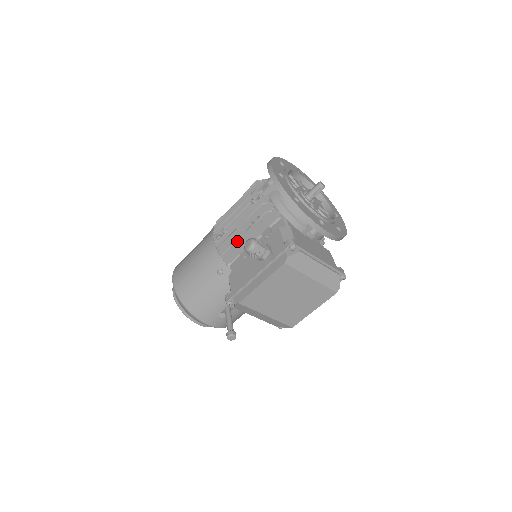
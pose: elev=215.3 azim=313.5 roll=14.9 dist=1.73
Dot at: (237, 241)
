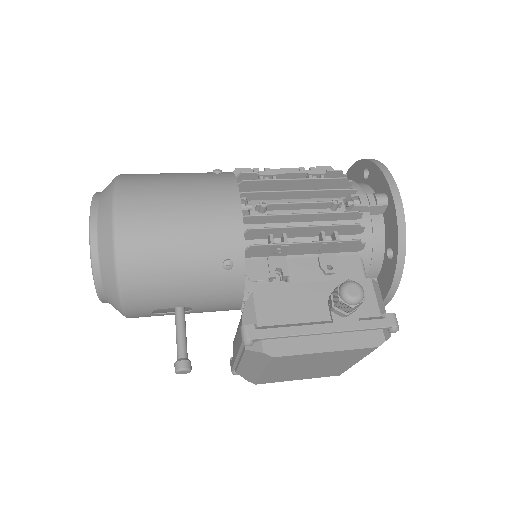
Dot at: (290, 244)
